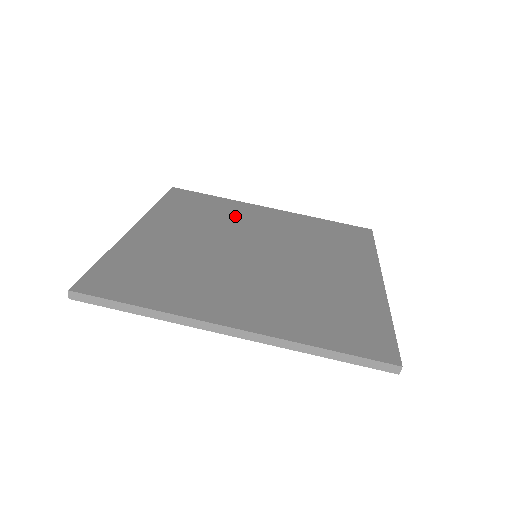
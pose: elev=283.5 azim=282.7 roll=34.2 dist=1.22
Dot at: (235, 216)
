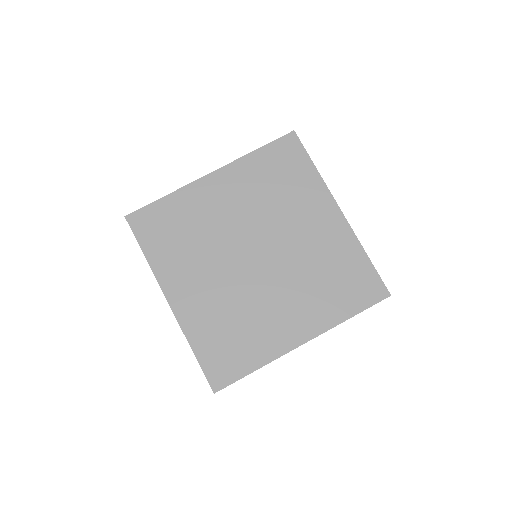
Dot at: (295, 204)
